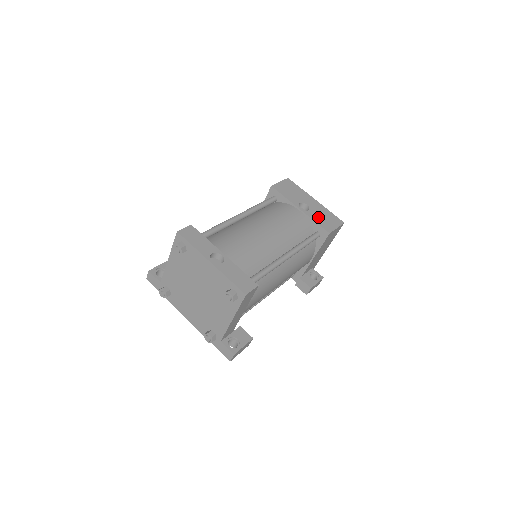
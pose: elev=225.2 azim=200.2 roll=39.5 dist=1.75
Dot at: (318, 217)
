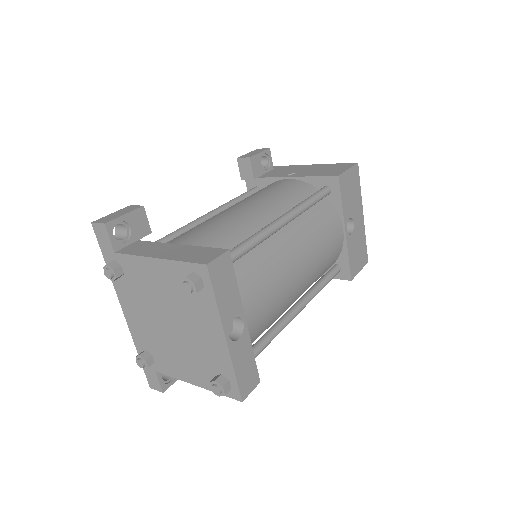
Dot at: (354, 249)
